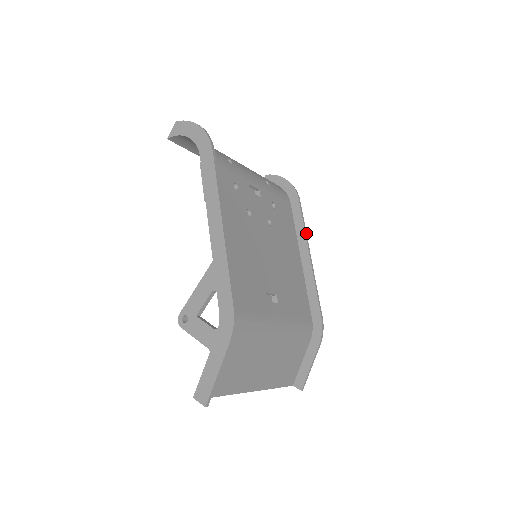
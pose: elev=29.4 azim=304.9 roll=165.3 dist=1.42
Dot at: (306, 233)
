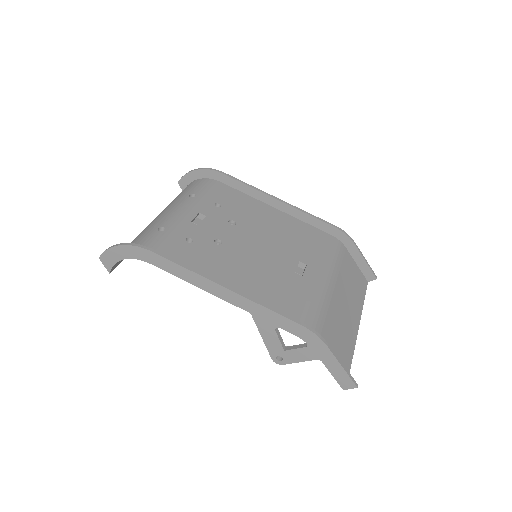
Dot at: (256, 188)
